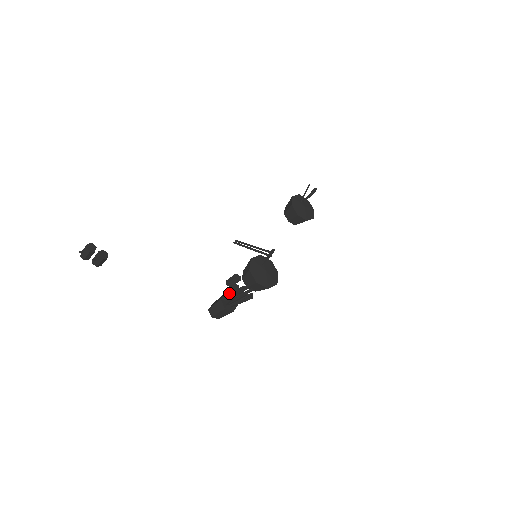
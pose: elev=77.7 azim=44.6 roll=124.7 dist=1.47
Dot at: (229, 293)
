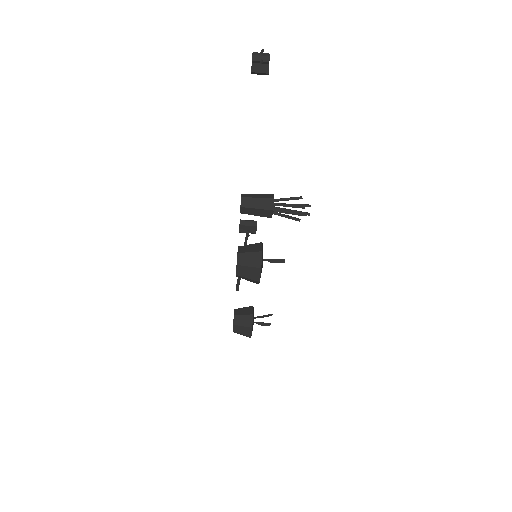
Dot at: (247, 222)
